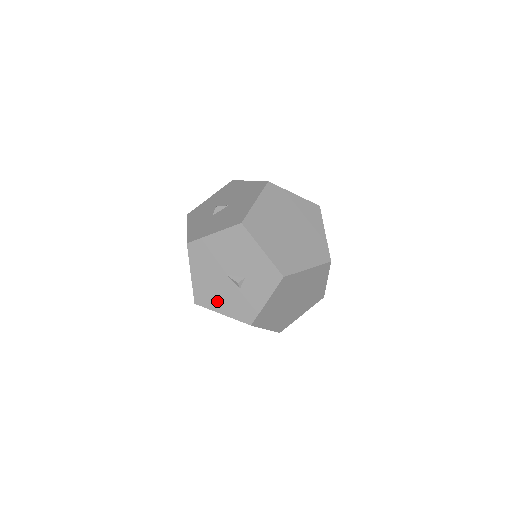
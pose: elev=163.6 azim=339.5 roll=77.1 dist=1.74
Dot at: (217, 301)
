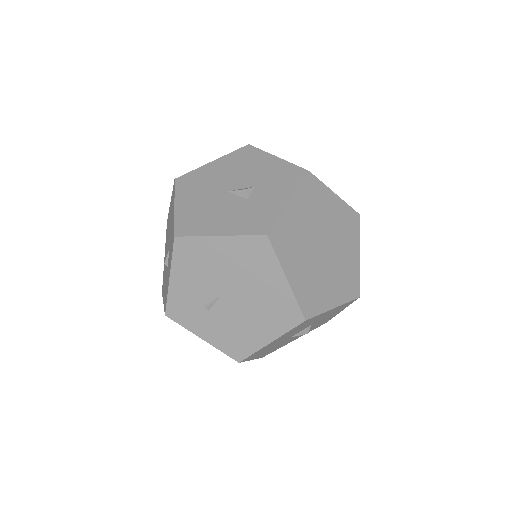
Dot at: (212, 223)
